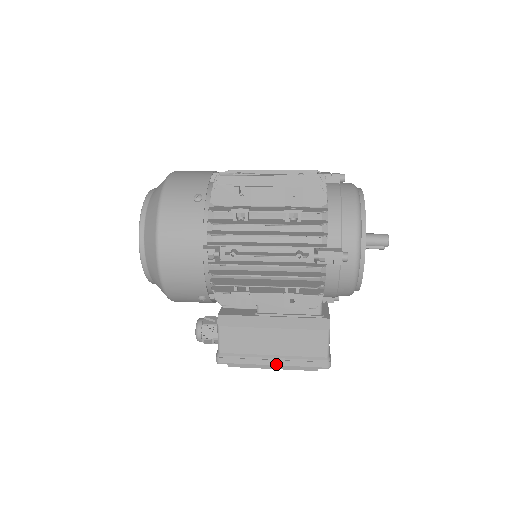
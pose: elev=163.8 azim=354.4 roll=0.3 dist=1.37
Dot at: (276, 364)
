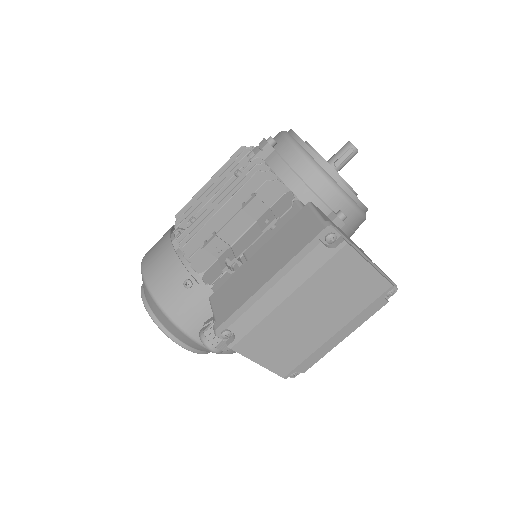
Dot at: (271, 276)
